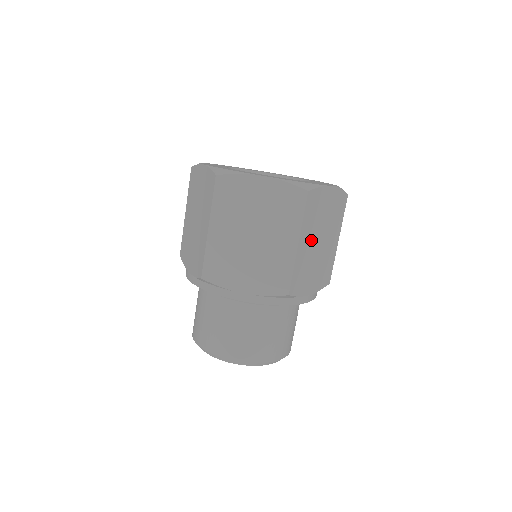
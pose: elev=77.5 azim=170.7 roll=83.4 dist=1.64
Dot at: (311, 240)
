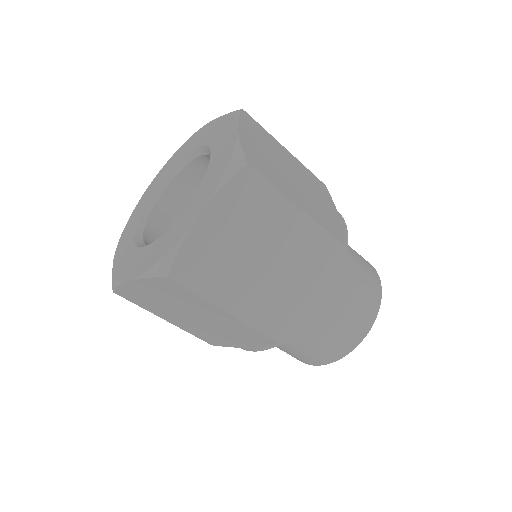
Dot at: (293, 188)
